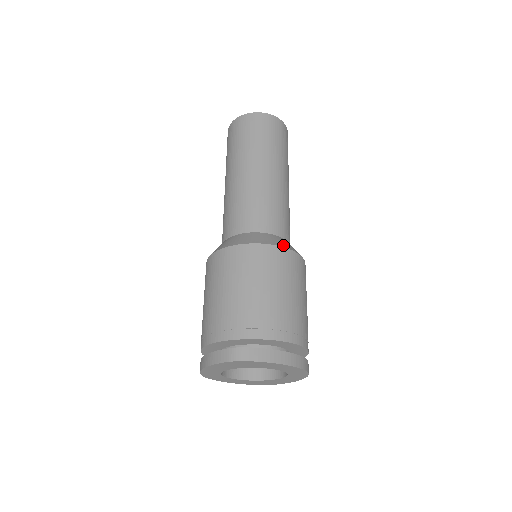
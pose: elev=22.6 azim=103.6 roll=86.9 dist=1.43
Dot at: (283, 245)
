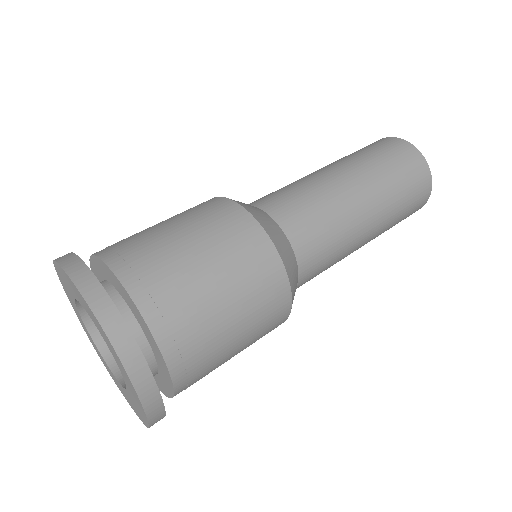
Dot at: (241, 204)
